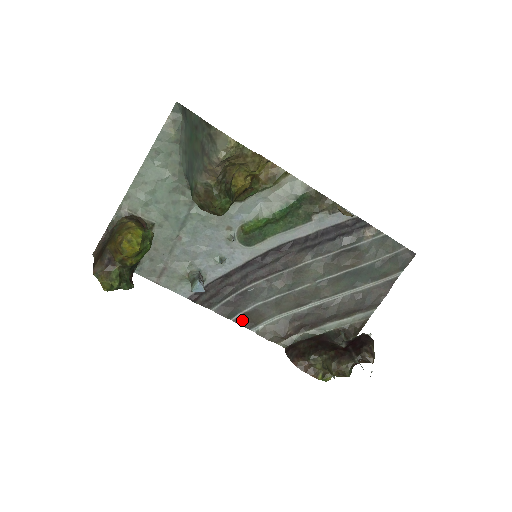
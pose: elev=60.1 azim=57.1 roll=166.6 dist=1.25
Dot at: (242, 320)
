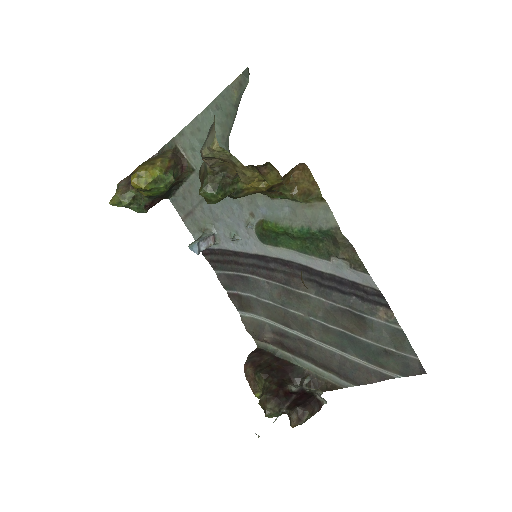
Dot at: (235, 298)
